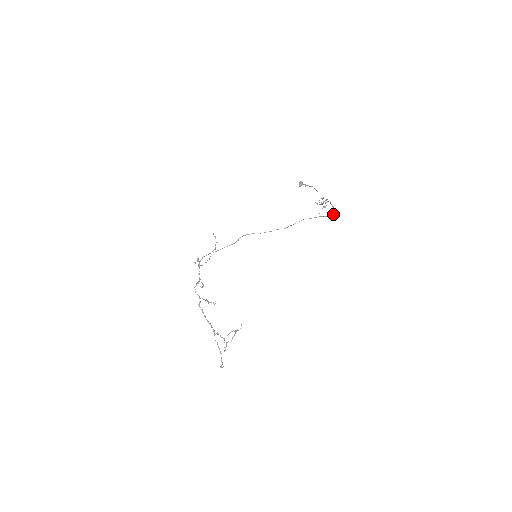
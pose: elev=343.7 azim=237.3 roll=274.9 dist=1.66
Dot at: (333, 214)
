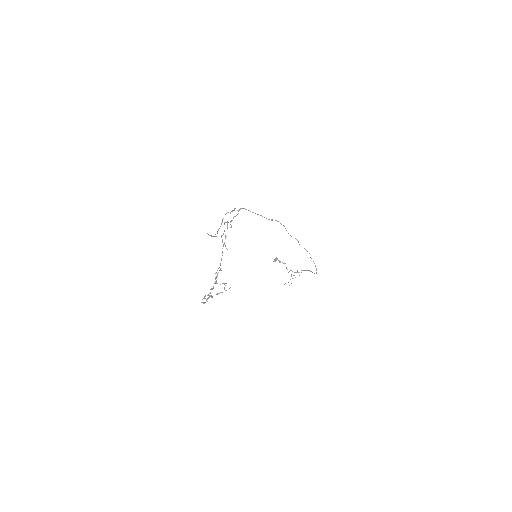
Dot at: (316, 273)
